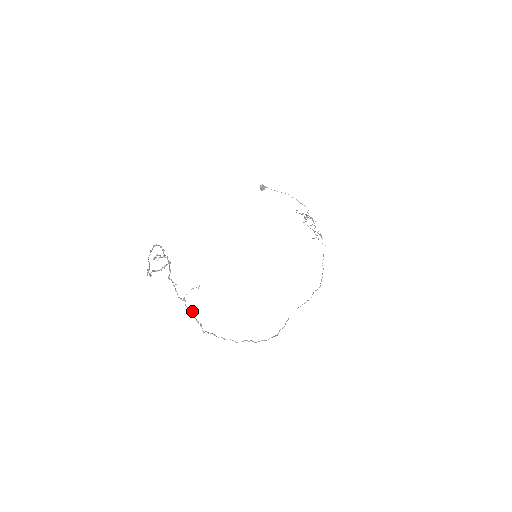
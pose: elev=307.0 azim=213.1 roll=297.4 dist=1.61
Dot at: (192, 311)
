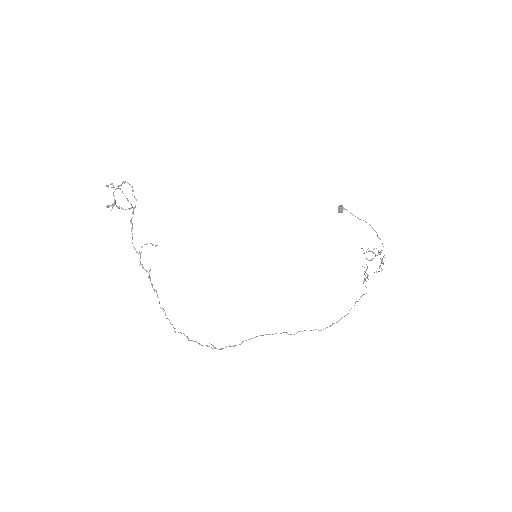
Dot at: (146, 270)
